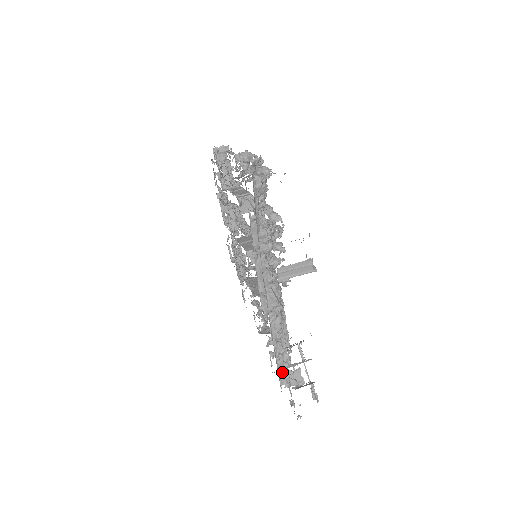
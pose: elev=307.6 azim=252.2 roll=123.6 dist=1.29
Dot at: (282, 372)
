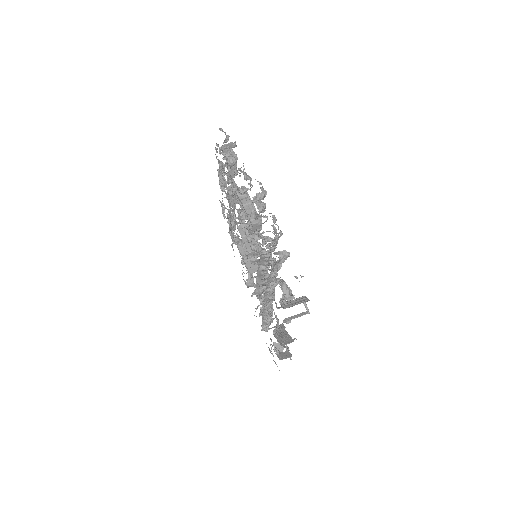
Dot at: (264, 325)
